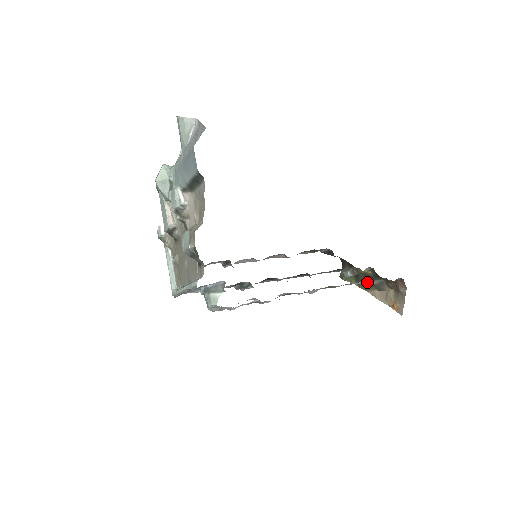
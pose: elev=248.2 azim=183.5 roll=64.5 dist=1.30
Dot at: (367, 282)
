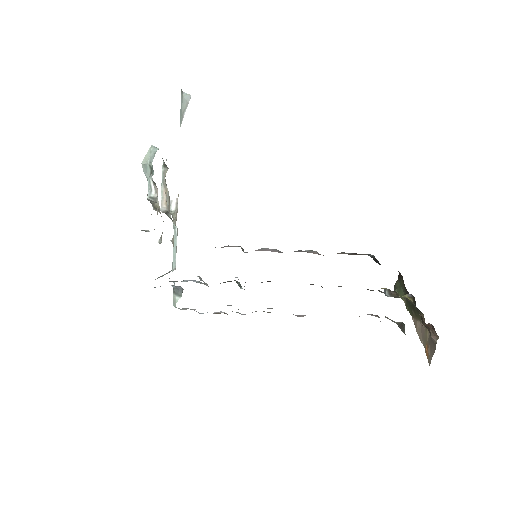
Dot at: occluded
